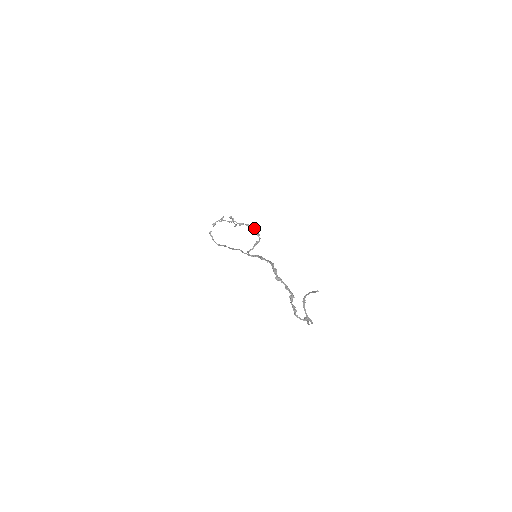
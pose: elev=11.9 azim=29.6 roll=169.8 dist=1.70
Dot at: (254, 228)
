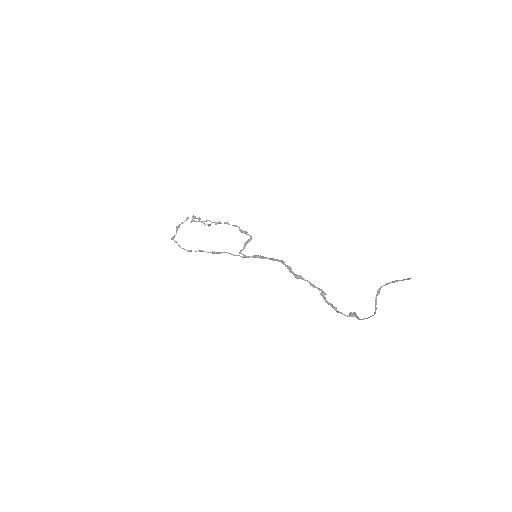
Dot at: occluded
